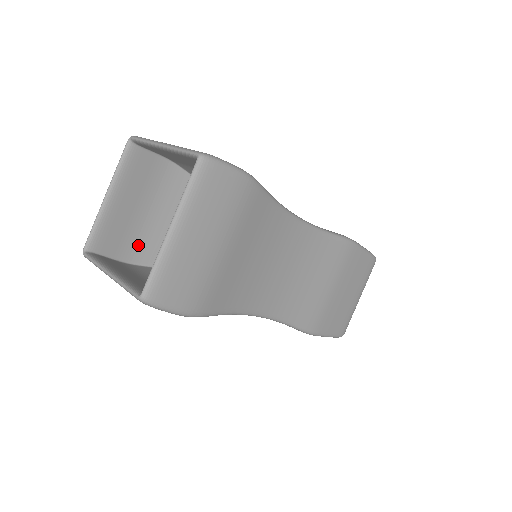
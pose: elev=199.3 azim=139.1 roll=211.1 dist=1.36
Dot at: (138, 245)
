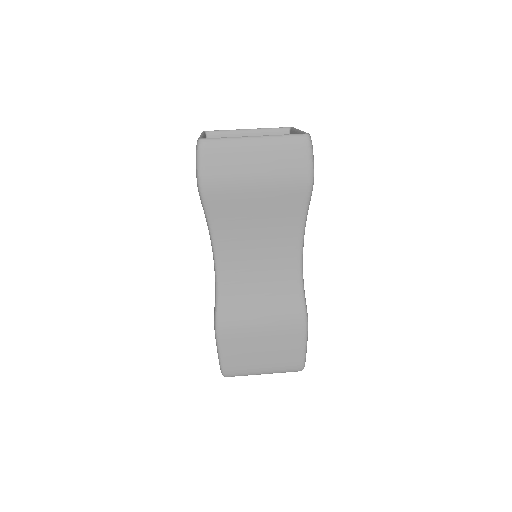
Dot at: occluded
